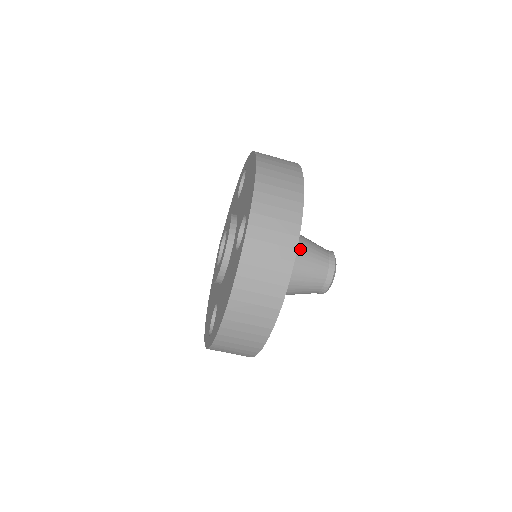
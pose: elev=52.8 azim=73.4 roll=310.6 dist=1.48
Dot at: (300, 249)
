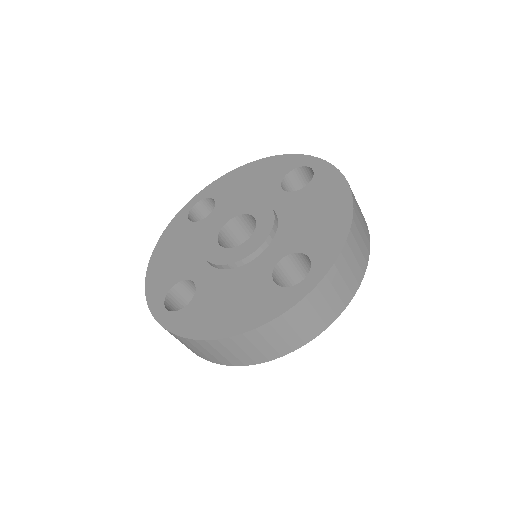
Dot at: occluded
